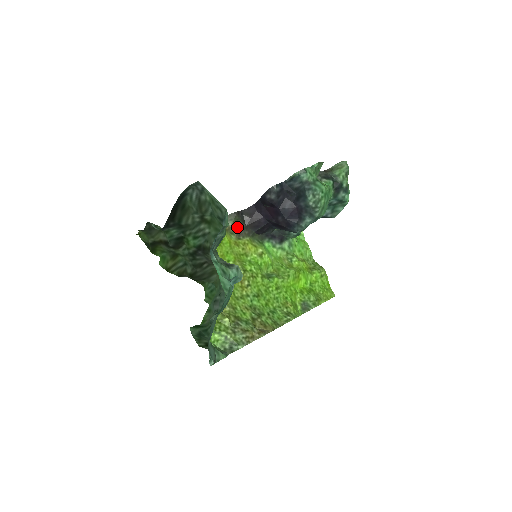
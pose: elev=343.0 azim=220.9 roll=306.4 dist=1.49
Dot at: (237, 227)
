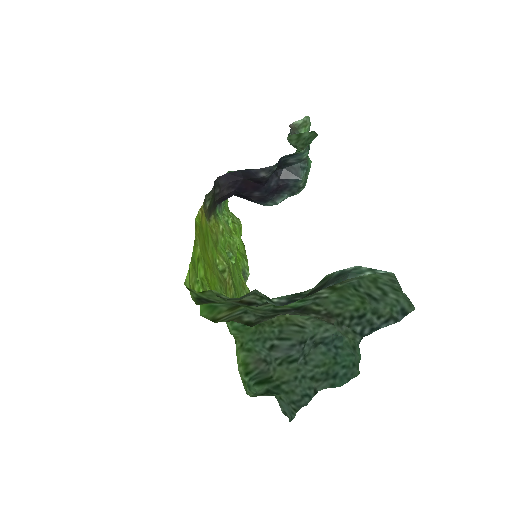
Dot at: (210, 206)
